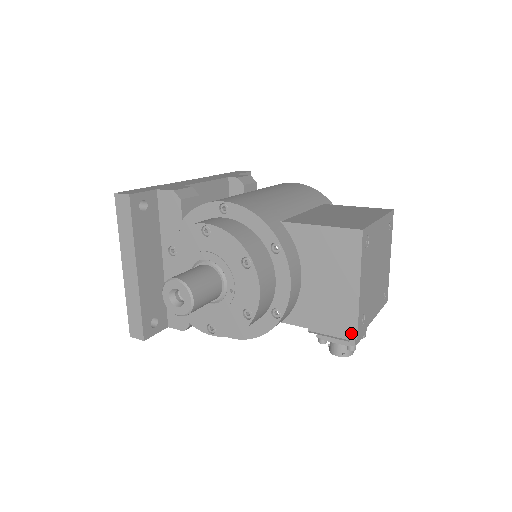
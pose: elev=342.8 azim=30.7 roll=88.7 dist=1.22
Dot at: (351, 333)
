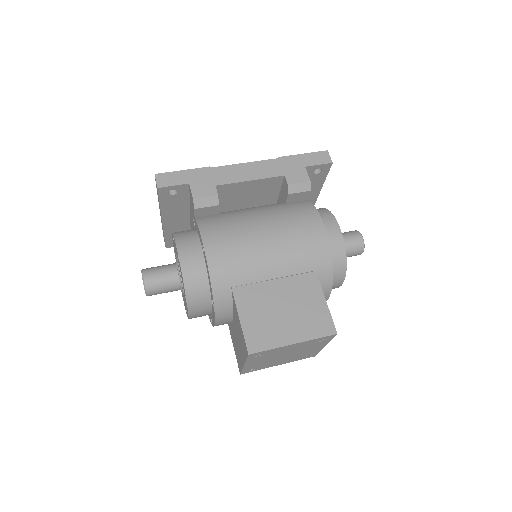
Dot at: (239, 369)
